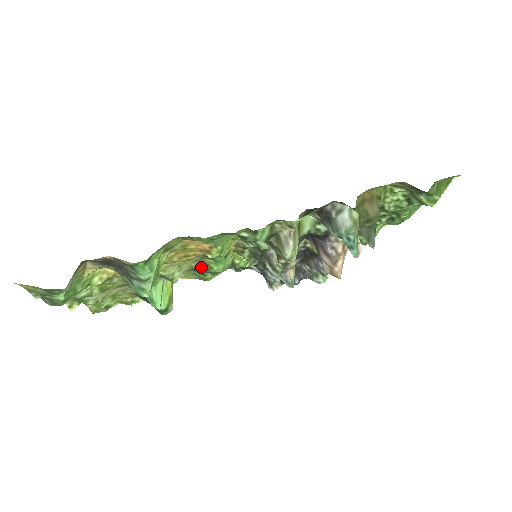
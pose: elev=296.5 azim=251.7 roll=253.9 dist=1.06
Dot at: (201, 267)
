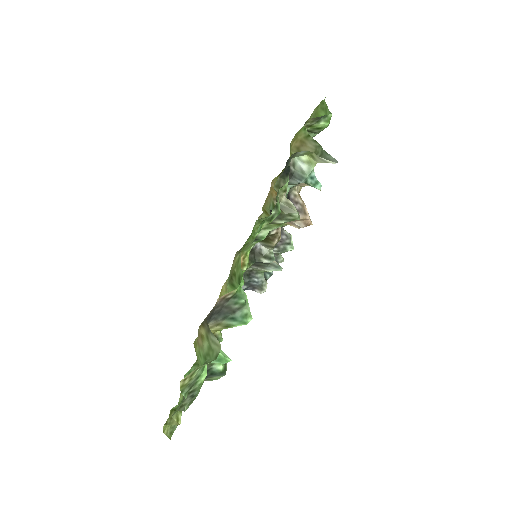
Dot at: occluded
